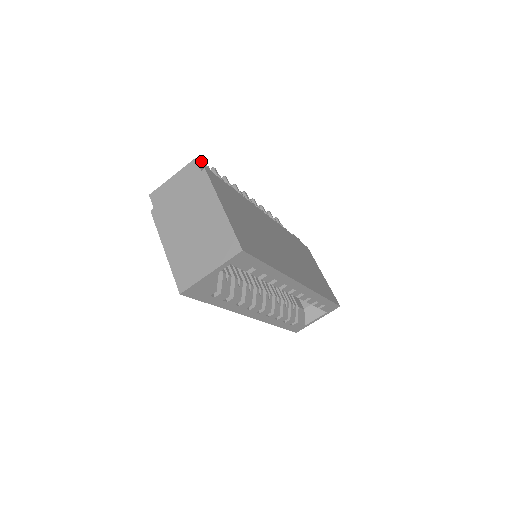
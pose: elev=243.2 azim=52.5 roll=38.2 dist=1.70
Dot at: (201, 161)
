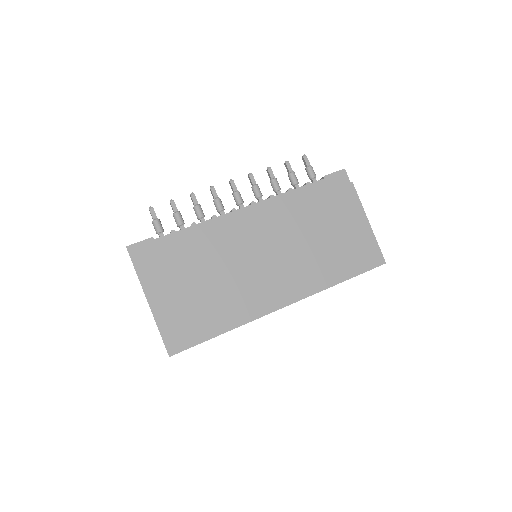
Dot at: (150, 213)
